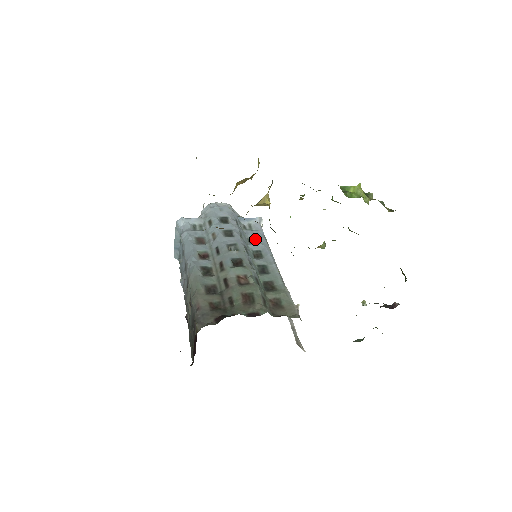
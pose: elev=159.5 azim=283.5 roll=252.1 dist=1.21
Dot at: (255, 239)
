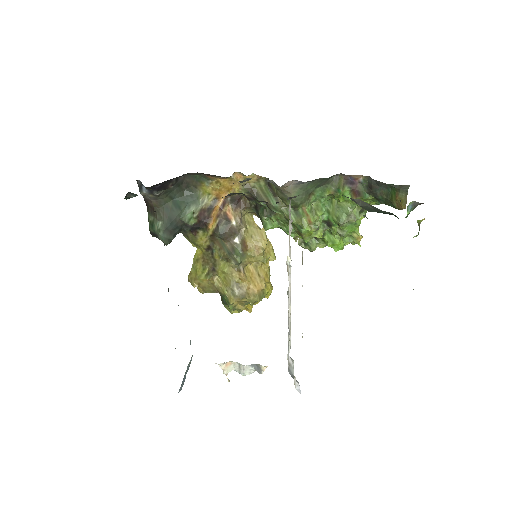
Dot at: occluded
